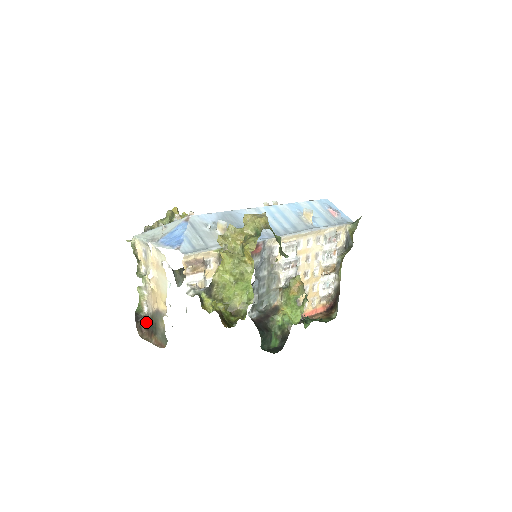
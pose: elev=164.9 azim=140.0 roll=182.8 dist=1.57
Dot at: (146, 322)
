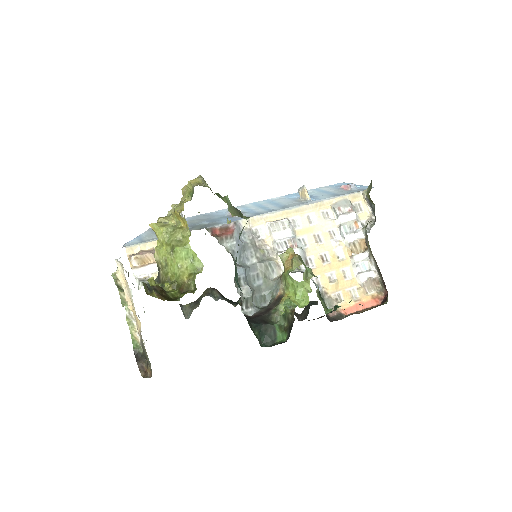
Dot at: occluded
